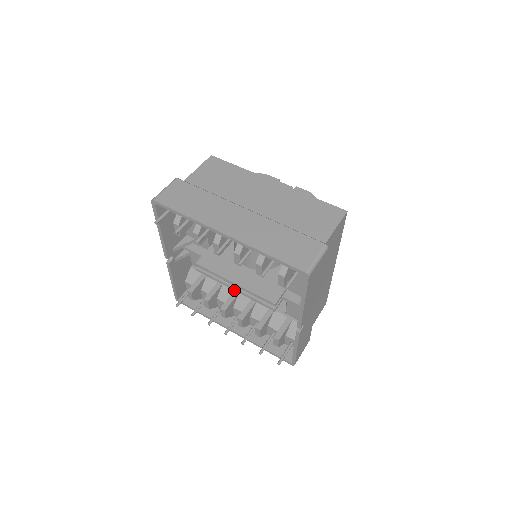
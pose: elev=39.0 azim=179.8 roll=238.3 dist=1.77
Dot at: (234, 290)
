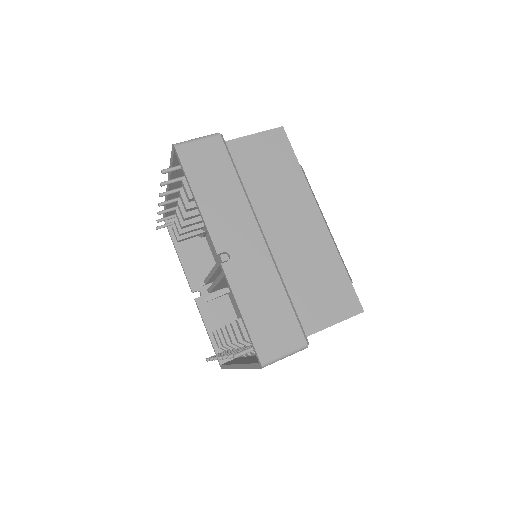
Dot at: (216, 284)
